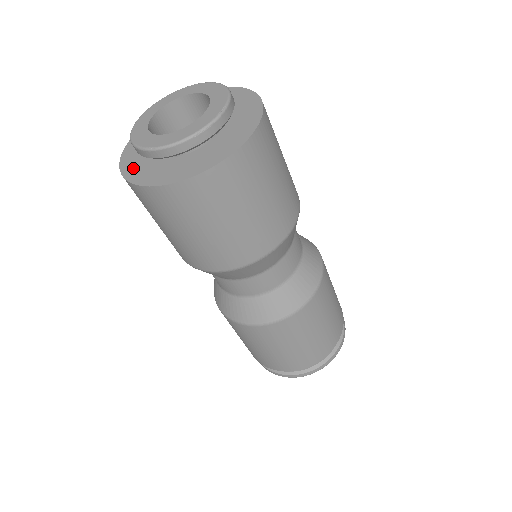
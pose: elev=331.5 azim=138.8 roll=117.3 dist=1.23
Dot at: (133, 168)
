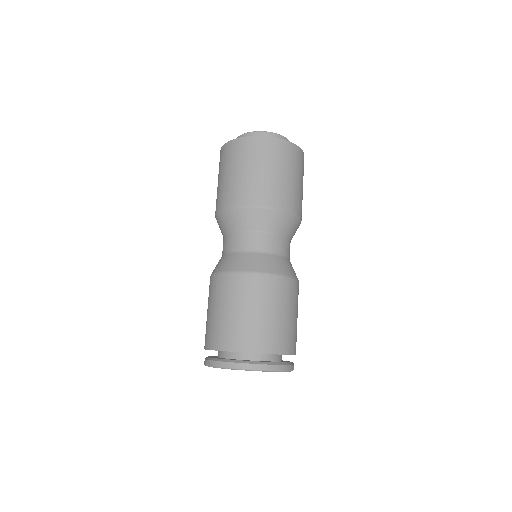
Dot at: occluded
